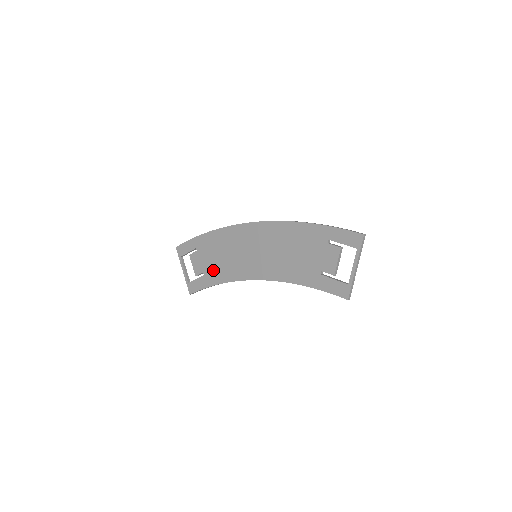
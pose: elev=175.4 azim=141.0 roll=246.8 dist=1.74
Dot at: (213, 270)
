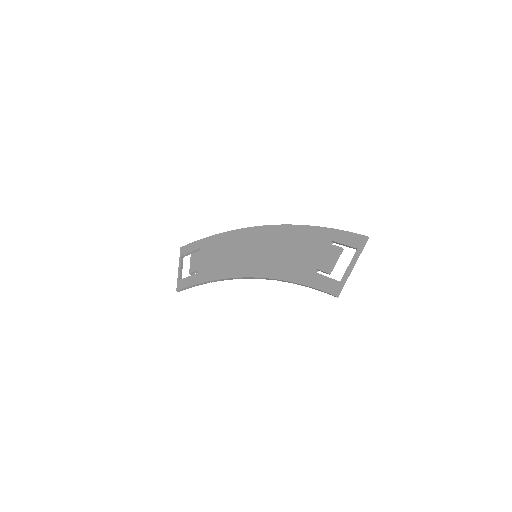
Dot at: (209, 268)
